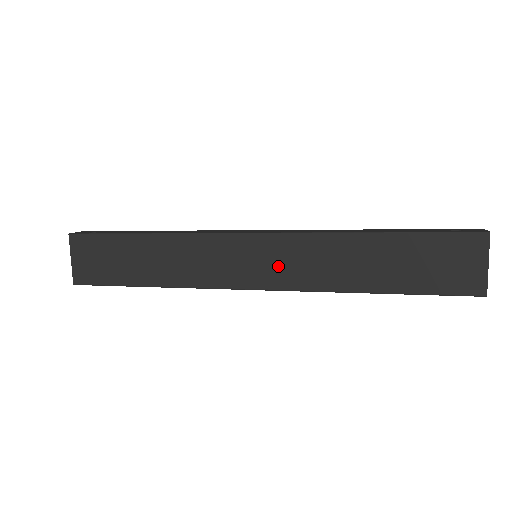
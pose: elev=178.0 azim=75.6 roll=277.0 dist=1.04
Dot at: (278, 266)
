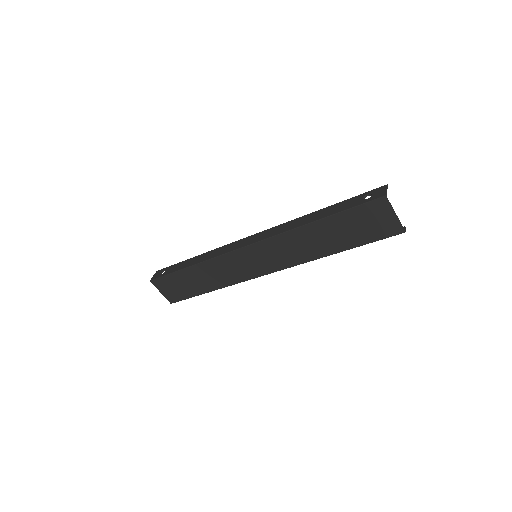
Dot at: (271, 258)
